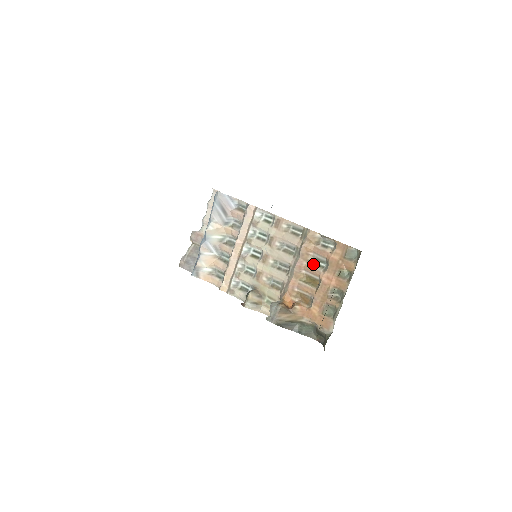
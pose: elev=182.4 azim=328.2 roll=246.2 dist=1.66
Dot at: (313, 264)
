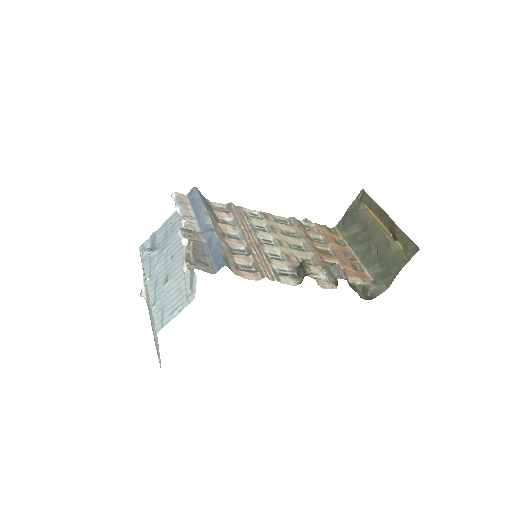
Dot at: (315, 241)
